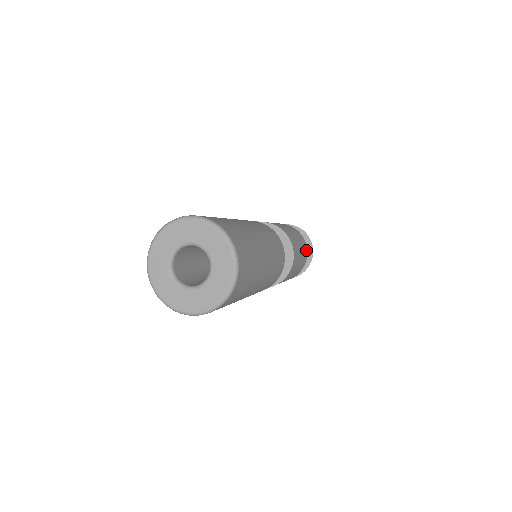
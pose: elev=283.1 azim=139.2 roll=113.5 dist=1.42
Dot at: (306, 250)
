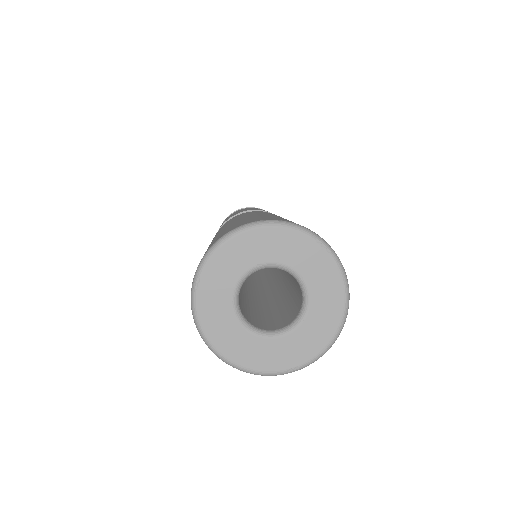
Dot at: occluded
